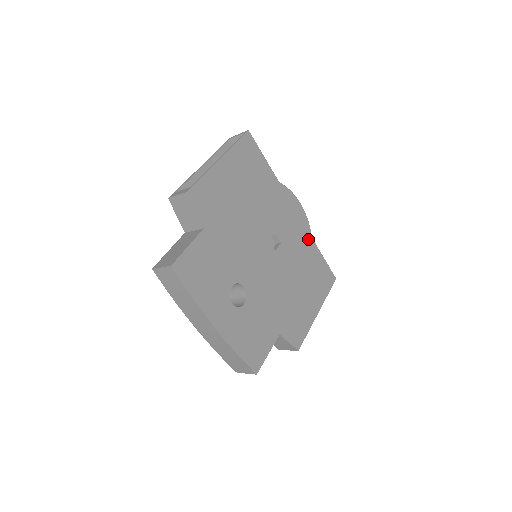
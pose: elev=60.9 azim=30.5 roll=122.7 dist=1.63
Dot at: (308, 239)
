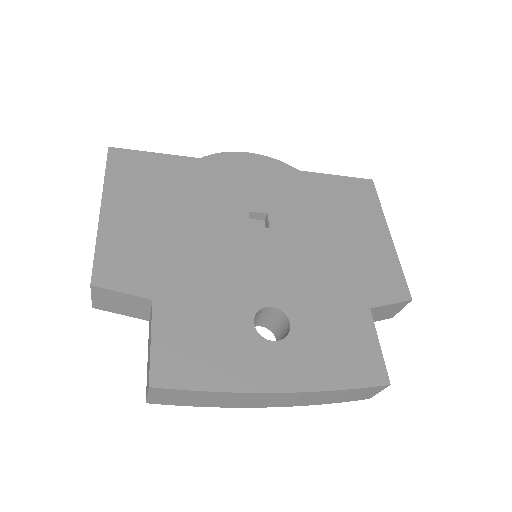
Dot at: (296, 177)
